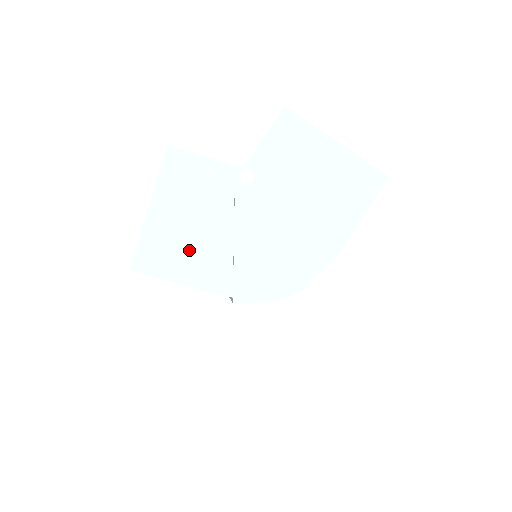
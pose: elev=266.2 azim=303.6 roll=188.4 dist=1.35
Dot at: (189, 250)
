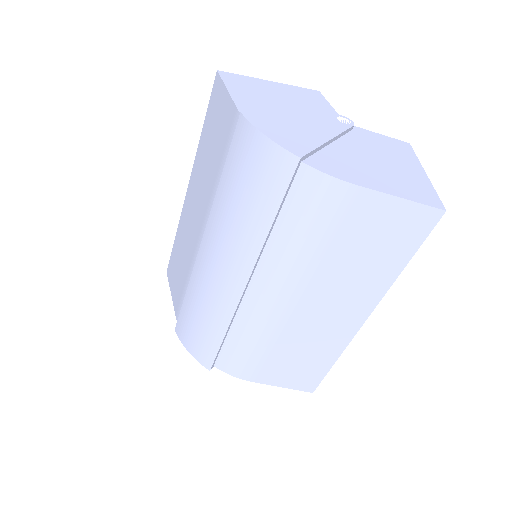
Dot at: (259, 97)
